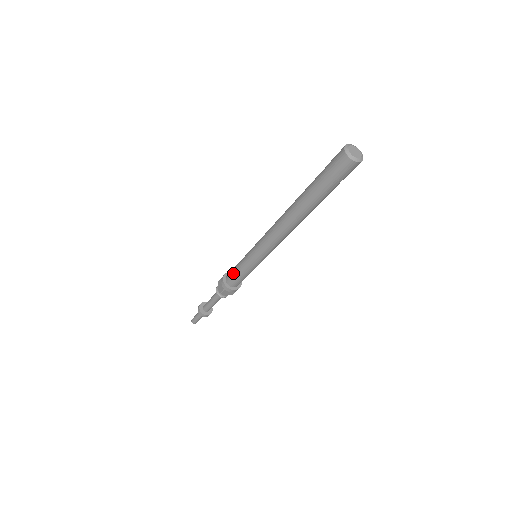
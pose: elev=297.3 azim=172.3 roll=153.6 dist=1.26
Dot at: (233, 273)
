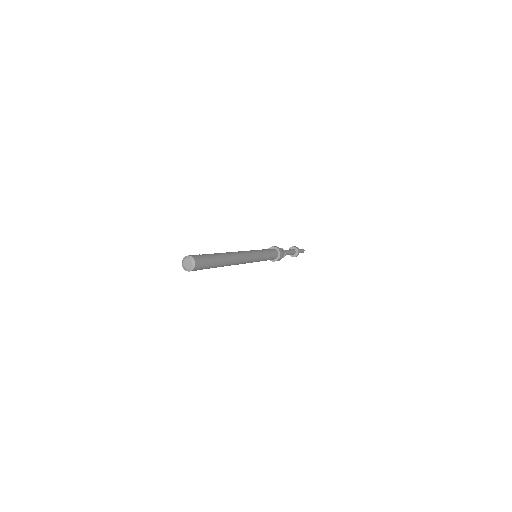
Dot at: occluded
